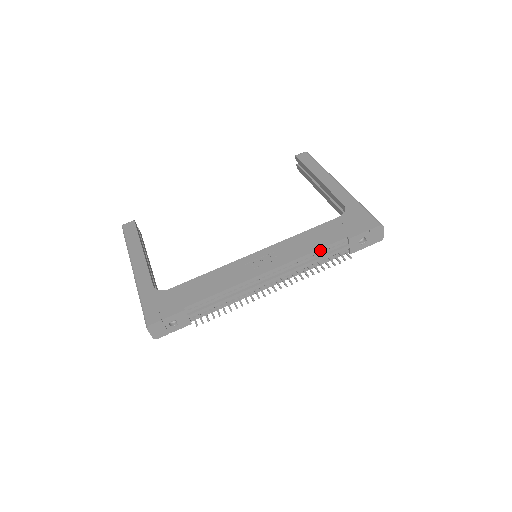
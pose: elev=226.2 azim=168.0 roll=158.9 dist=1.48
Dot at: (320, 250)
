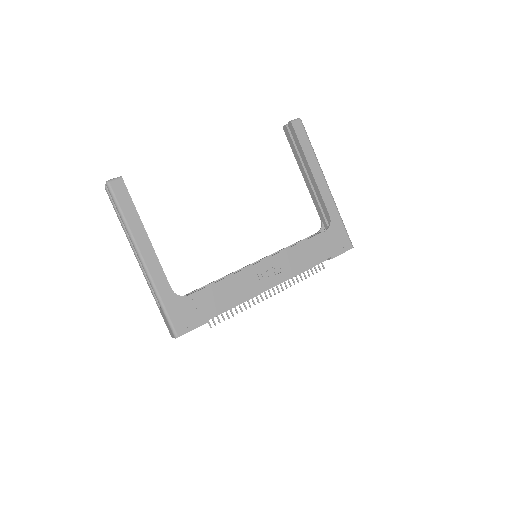
Dot at: occluded
